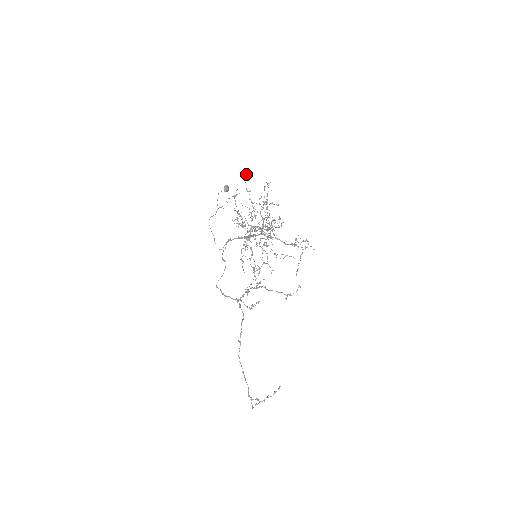
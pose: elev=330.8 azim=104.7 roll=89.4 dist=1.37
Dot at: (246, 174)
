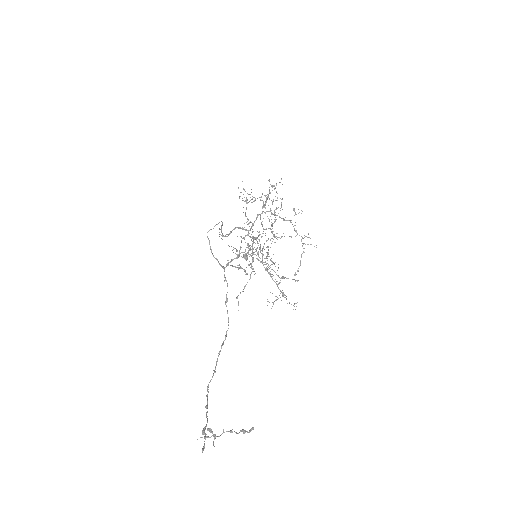
Dot at: occluded
